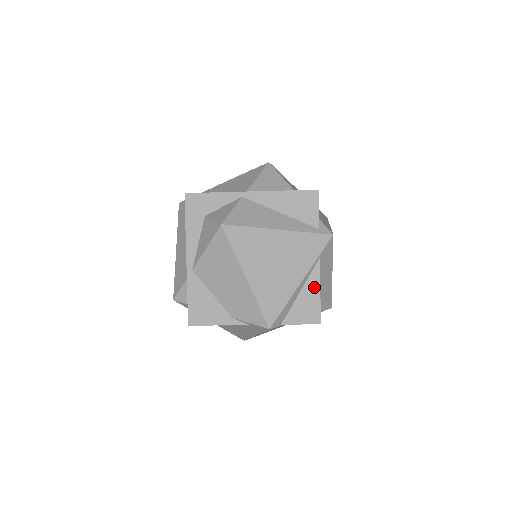
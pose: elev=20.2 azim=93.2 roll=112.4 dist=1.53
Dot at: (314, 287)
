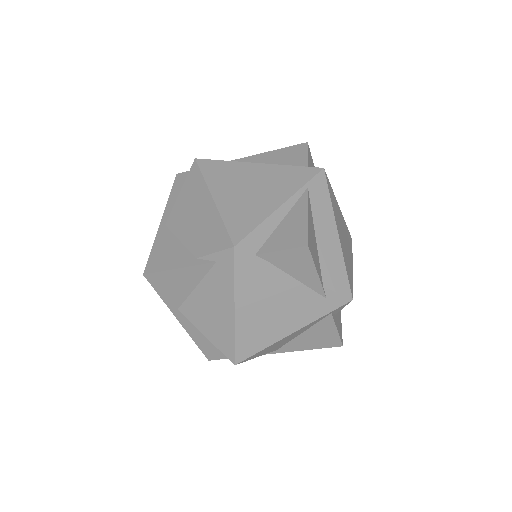
Dot at: (300, 213)
